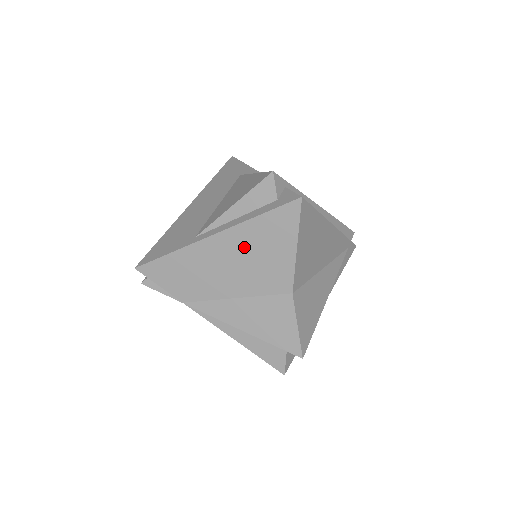
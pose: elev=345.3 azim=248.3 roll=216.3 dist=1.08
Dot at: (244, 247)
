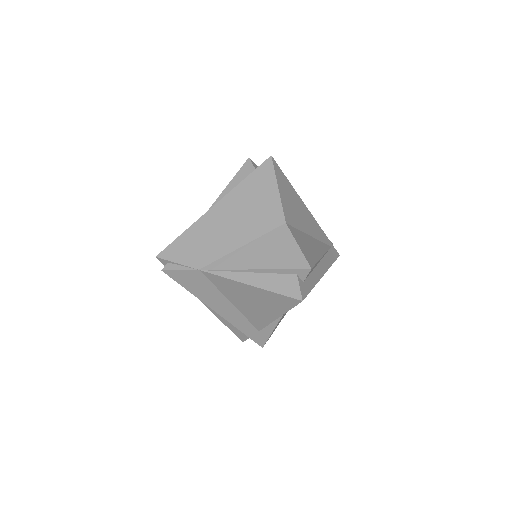
Dot at: (240, 204)
